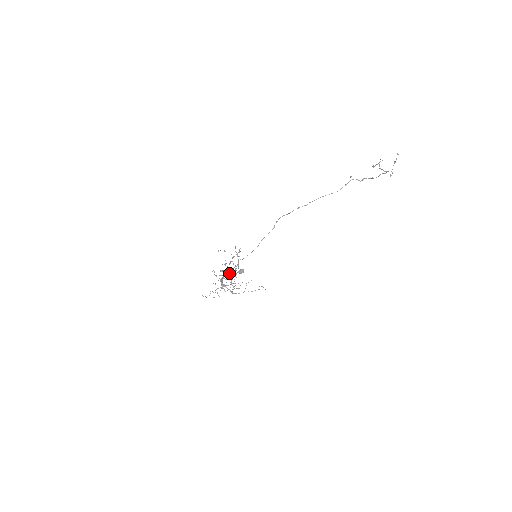
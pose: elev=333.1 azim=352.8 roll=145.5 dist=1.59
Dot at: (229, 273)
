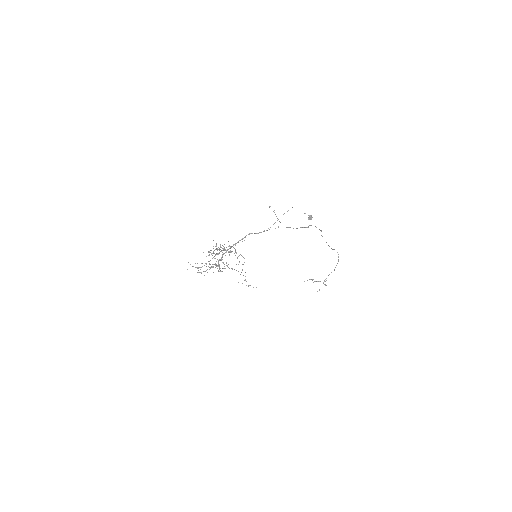
Dot at: (269, 229)
